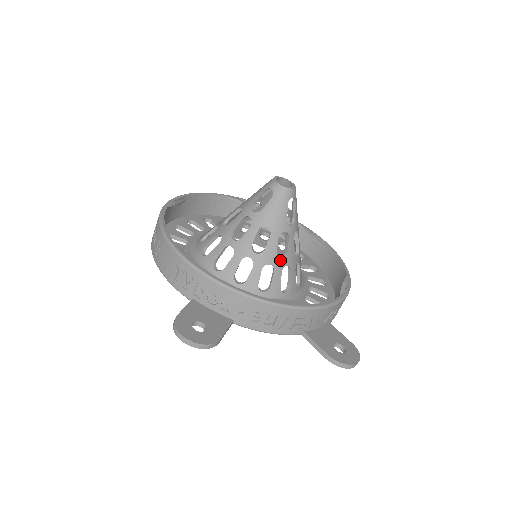
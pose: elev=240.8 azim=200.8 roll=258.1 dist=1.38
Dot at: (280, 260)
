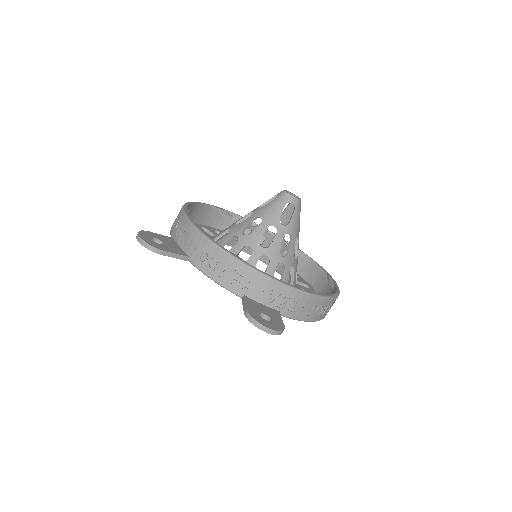
Dot at: (261, 247)
